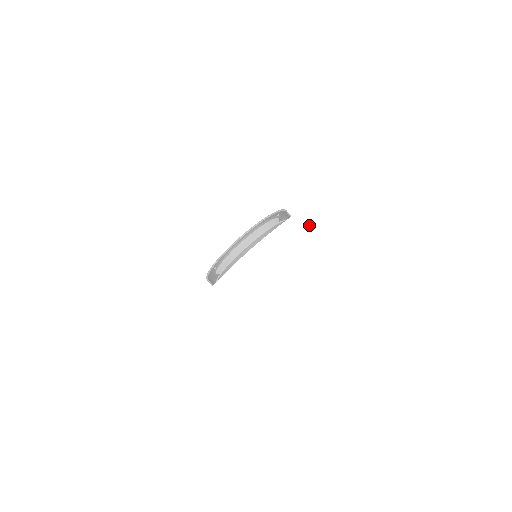
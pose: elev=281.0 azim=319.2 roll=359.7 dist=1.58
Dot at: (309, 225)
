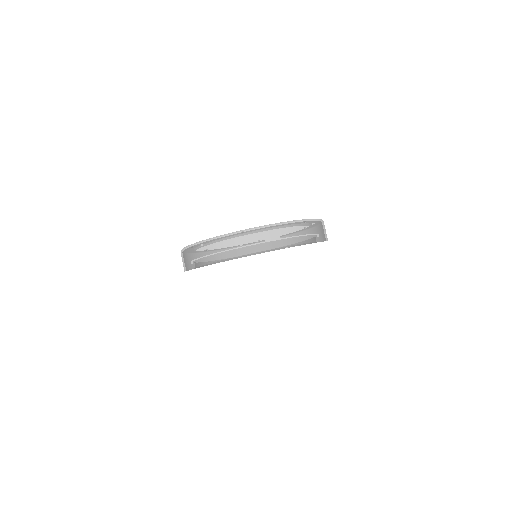
Dot at: occluded
